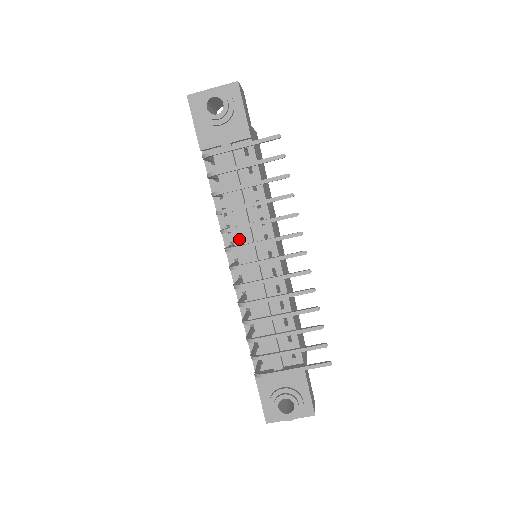
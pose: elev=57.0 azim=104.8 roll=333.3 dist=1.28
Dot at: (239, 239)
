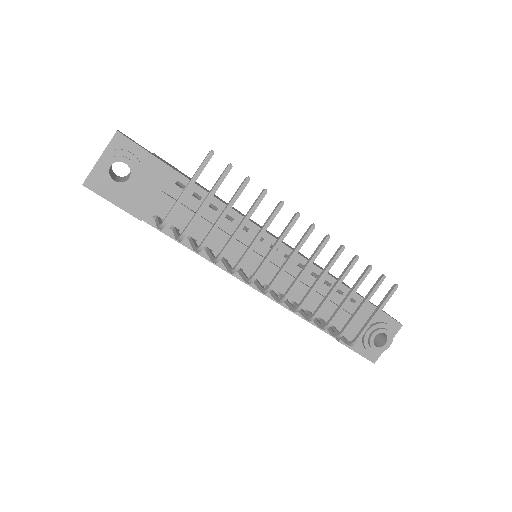
Dot at: (238, 259)
